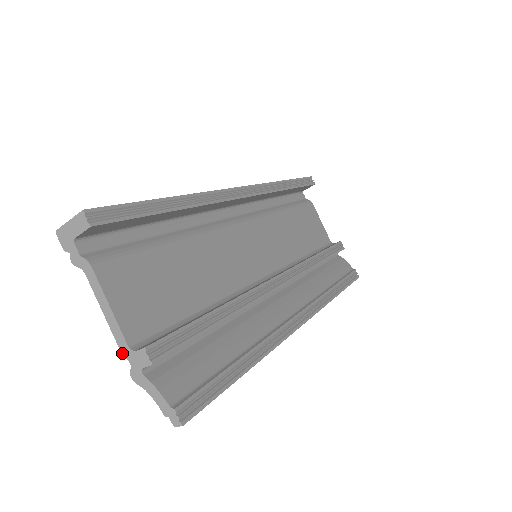
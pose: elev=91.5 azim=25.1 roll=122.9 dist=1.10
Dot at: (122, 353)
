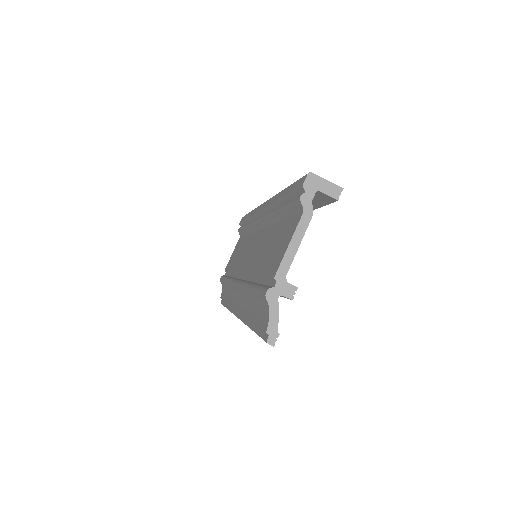
Dot at: (277, 274)
